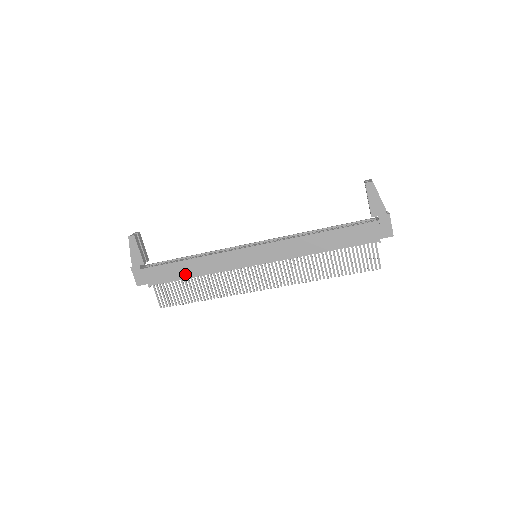
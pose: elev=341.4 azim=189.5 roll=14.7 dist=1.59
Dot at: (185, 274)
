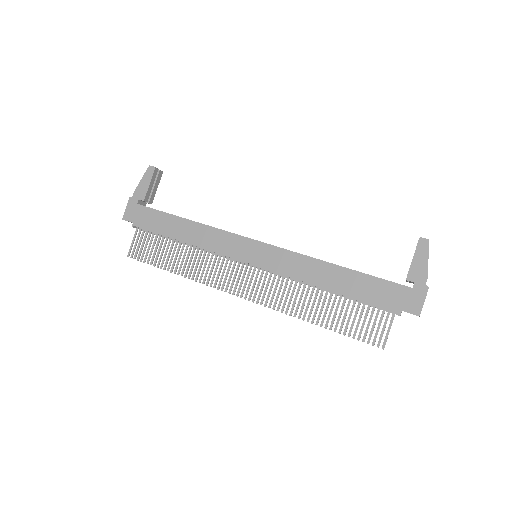
Dot at: (174, 233)
